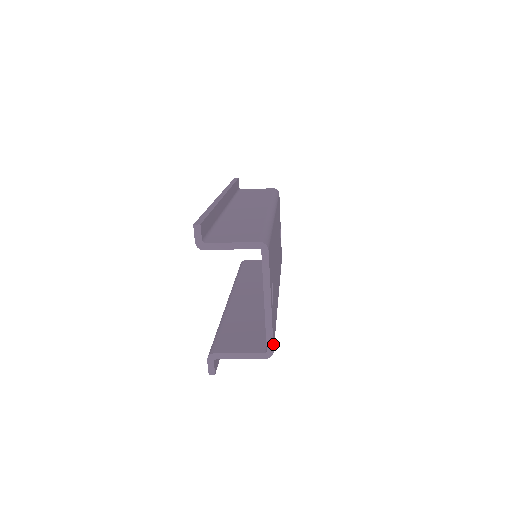
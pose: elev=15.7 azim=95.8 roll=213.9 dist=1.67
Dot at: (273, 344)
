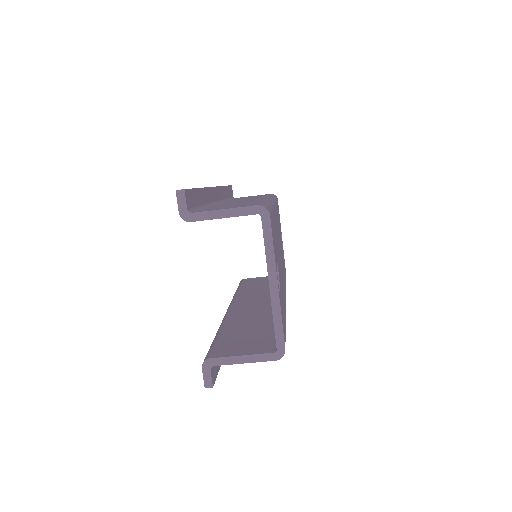
Dot at: (284, 340)
